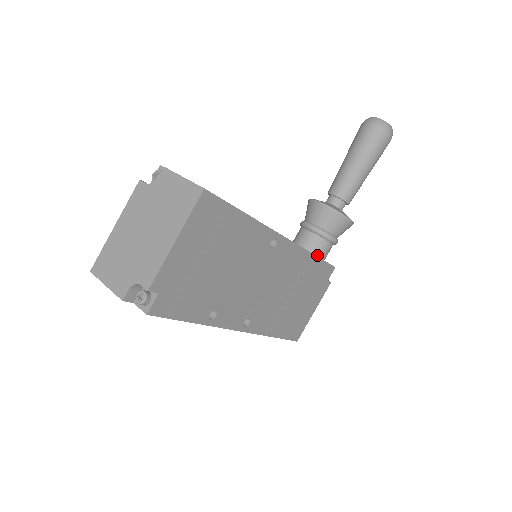
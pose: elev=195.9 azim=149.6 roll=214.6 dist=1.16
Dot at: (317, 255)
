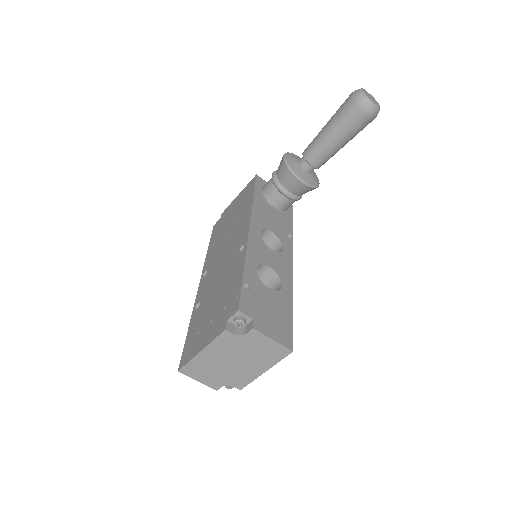
Dot at: (286, 210)
